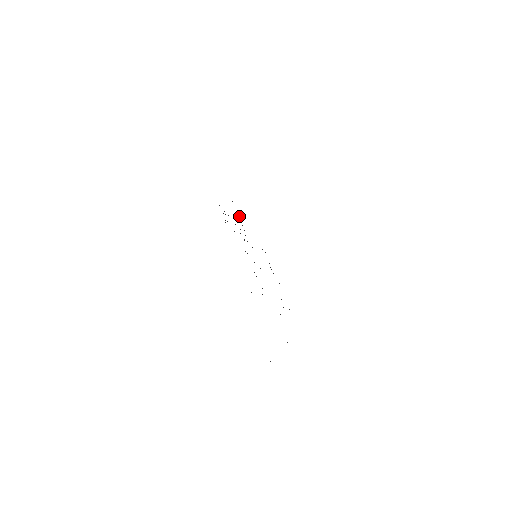
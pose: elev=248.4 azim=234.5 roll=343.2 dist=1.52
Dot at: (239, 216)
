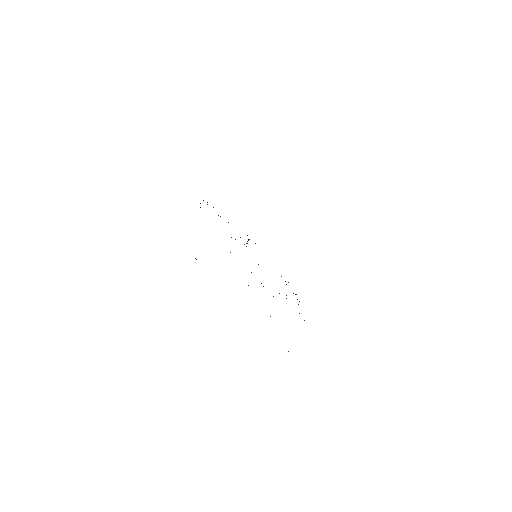
Dot at: (247, 235)
